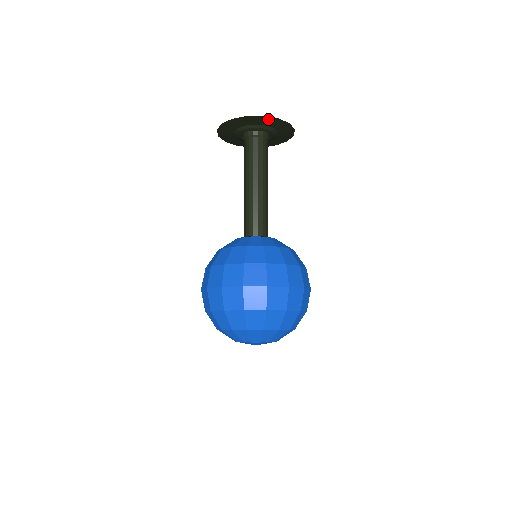
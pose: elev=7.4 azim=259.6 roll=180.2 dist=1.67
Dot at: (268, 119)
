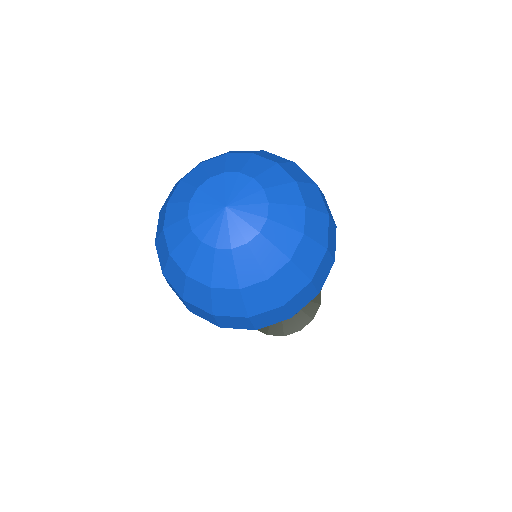
Dot at: occluded
